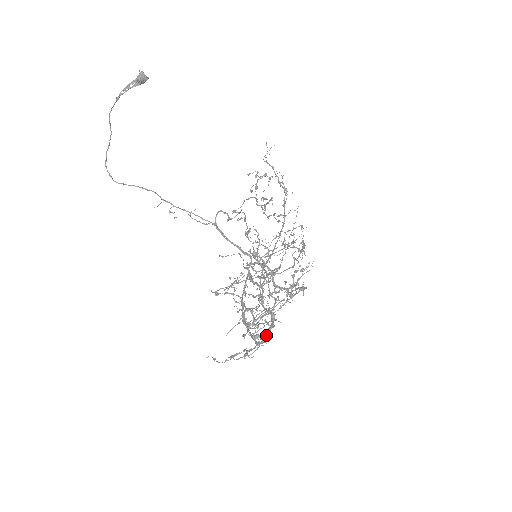
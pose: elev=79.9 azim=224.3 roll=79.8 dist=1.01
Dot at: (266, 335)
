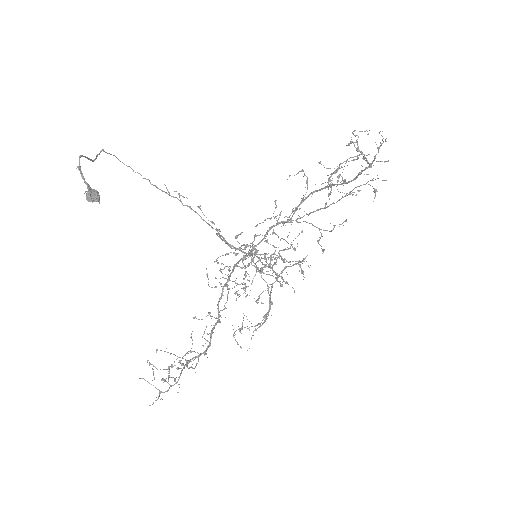
Dot at: (193, 360)
